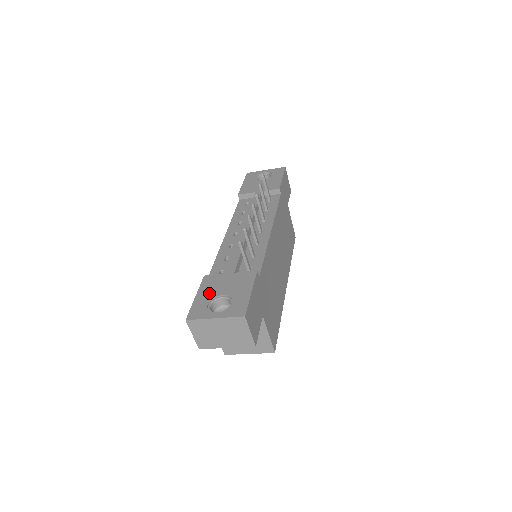
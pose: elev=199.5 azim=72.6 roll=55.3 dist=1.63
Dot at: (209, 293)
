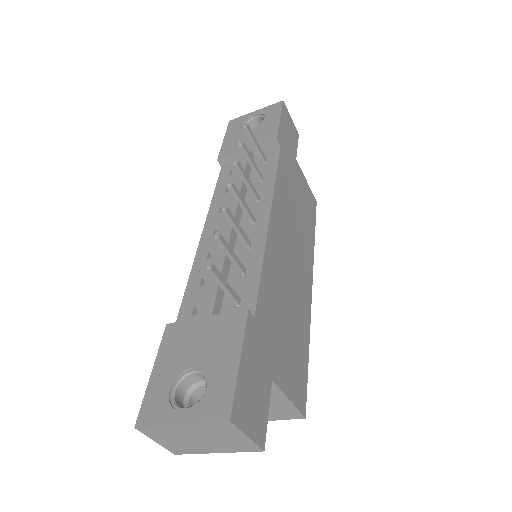
Dot at: (172, 363)
